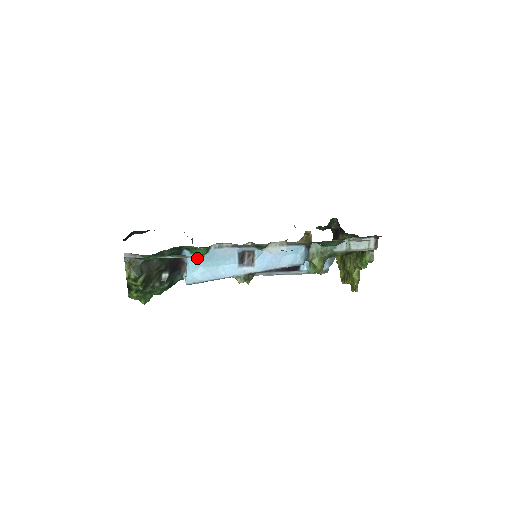
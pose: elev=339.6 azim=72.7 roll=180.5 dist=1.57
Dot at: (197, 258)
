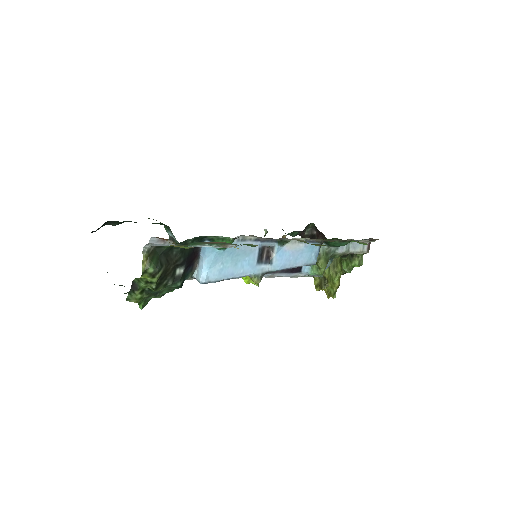
Dot at: (217, 252)
